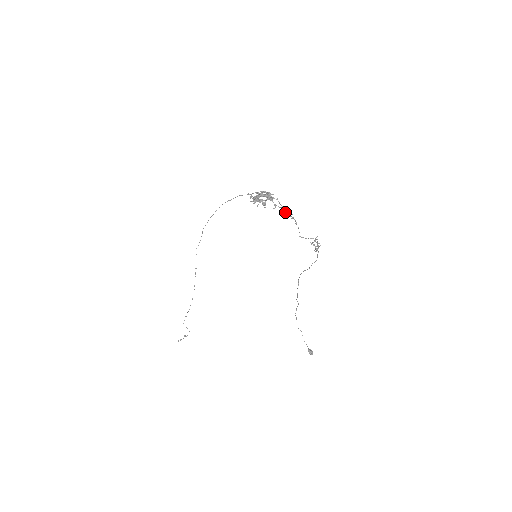
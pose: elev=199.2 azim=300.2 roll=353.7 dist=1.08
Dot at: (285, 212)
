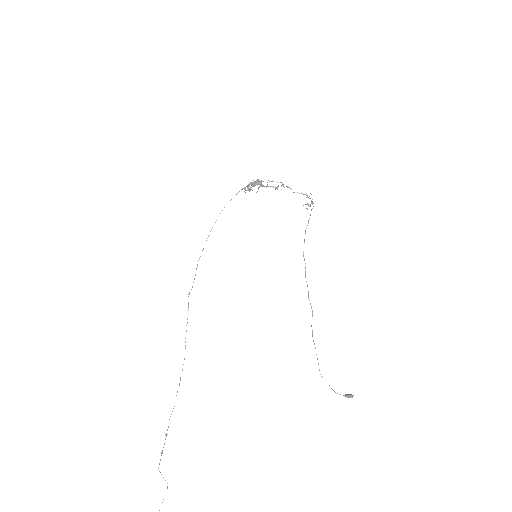
Dot at: (276, 187)
